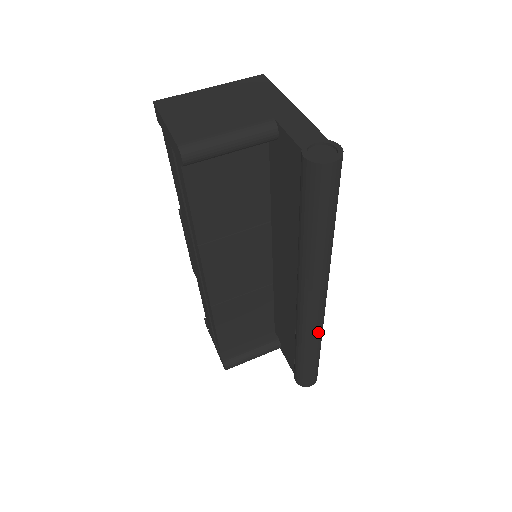
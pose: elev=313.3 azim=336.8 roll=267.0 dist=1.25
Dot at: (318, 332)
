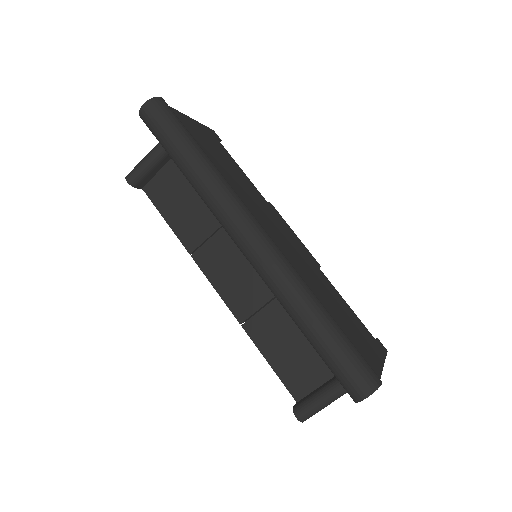
Dot at: (281, 279)
